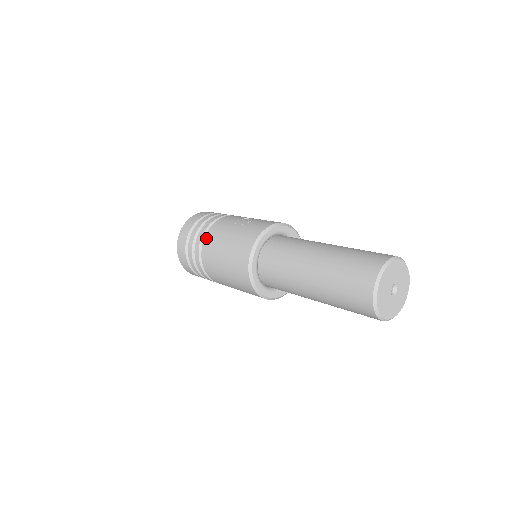
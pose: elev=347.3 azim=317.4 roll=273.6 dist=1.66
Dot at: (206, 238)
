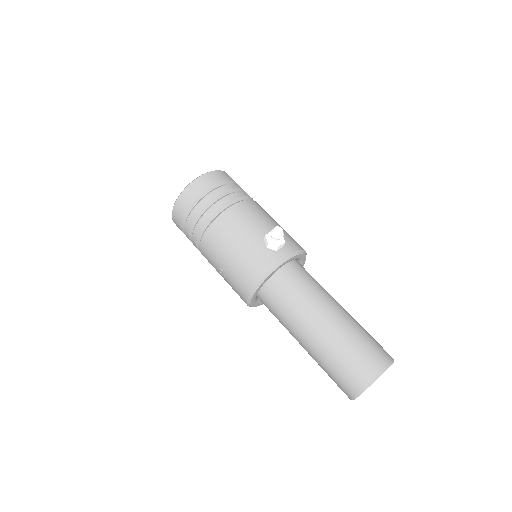
Dot at: occluded
